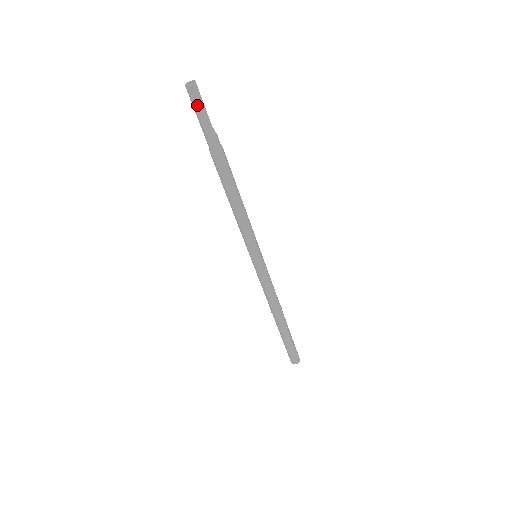
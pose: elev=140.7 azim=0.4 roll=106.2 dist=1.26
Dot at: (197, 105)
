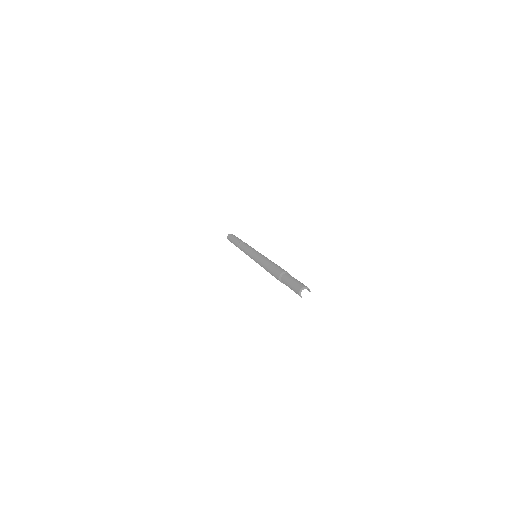
Dot at: (294, 290)
